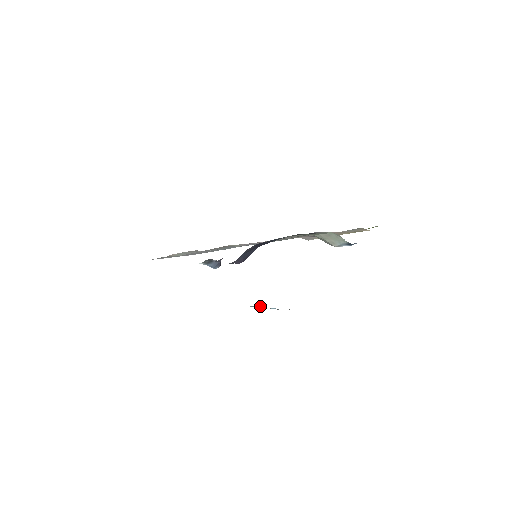
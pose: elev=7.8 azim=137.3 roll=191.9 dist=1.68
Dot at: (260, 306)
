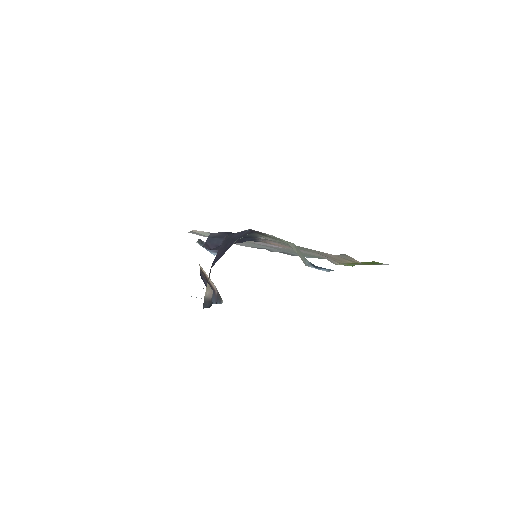
Dot at: (213, 303)
